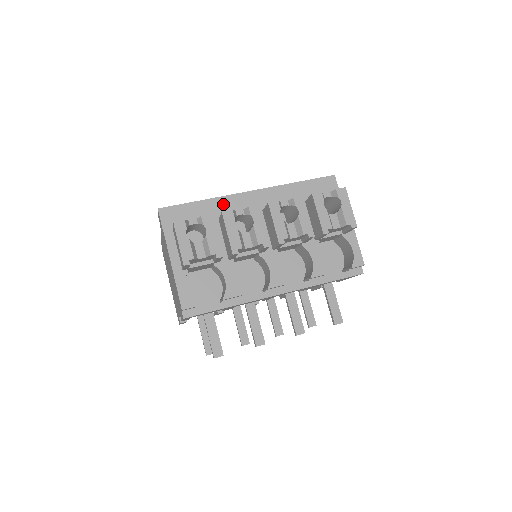
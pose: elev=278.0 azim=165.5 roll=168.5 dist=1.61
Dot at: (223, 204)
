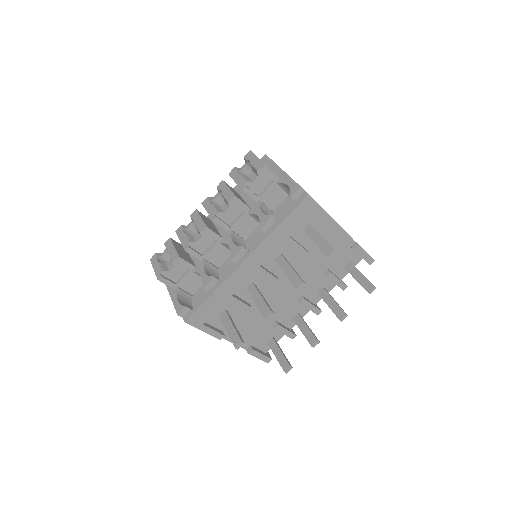
Dot at: occluded
